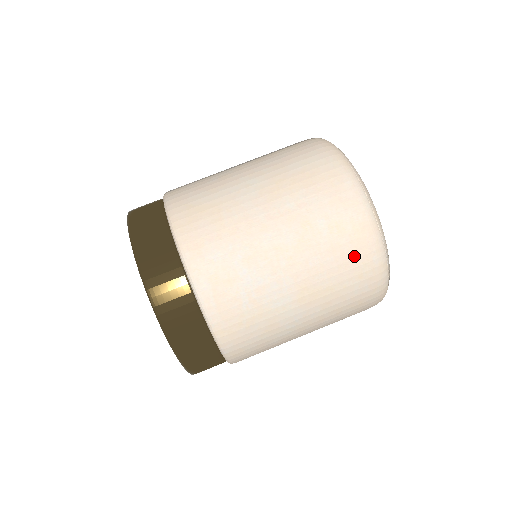
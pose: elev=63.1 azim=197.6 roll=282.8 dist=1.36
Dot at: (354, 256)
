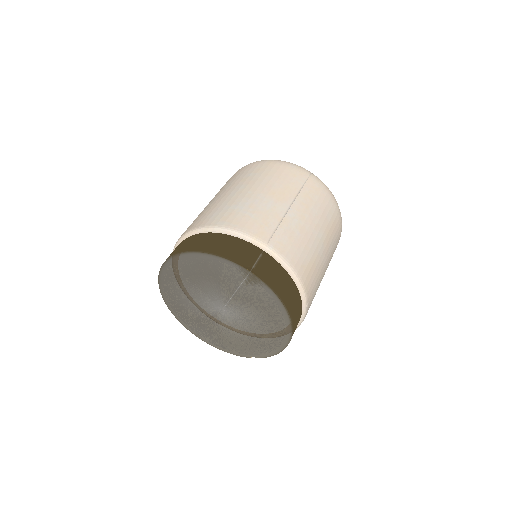
Dot at: occluded
